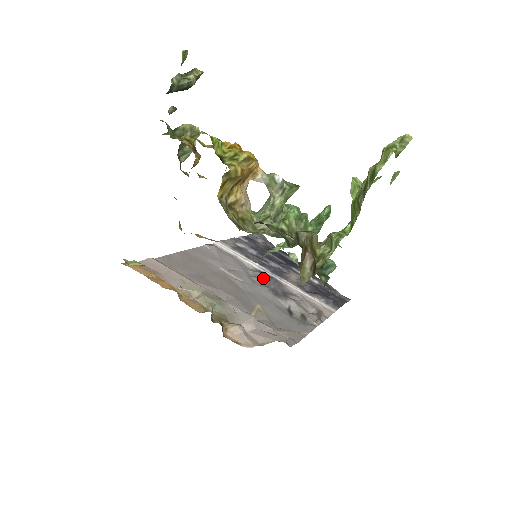
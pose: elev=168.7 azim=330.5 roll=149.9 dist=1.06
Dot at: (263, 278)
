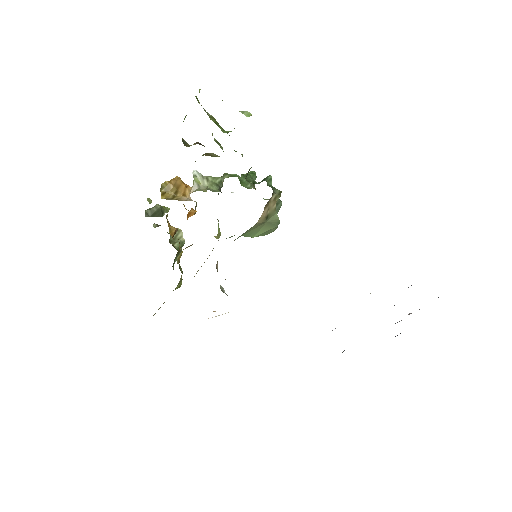
Dot at: occluded
